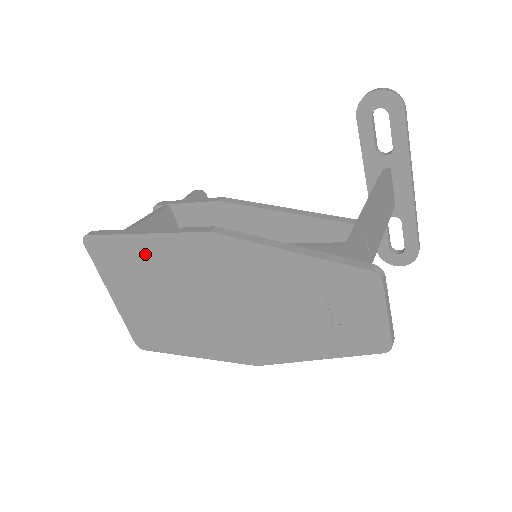
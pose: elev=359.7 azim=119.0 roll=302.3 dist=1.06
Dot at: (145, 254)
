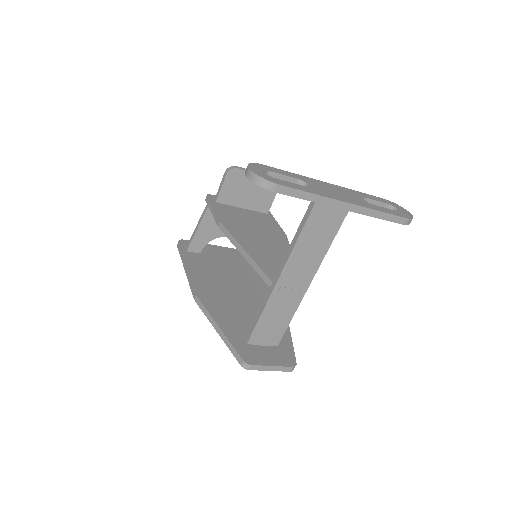
Dot at: occluded
